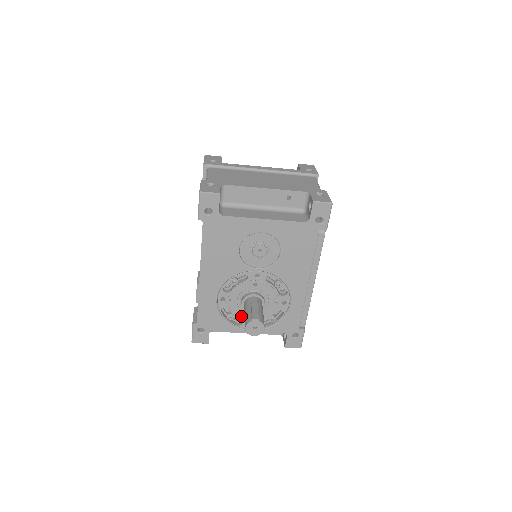
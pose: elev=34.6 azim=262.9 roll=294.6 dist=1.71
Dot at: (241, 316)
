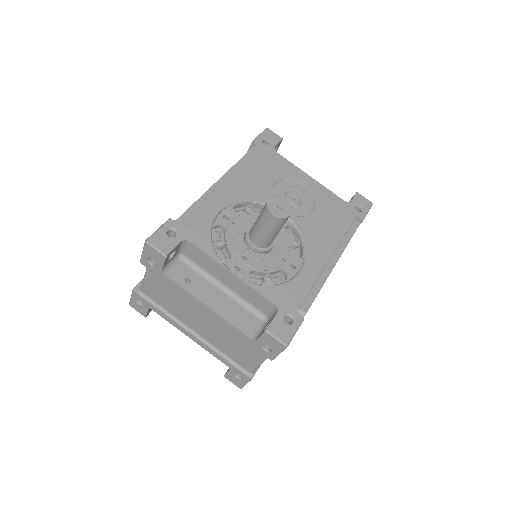
Dot at: (234, 249)
